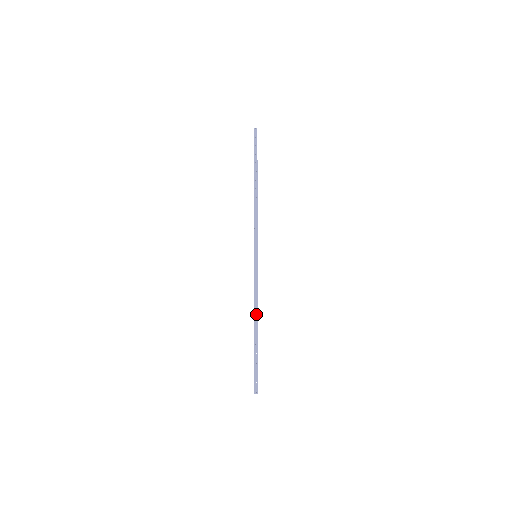
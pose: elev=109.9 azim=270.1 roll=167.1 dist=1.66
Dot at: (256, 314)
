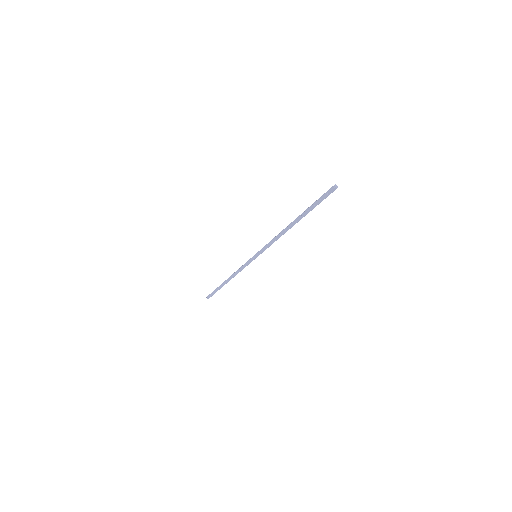
Dot at: (232, 277)
